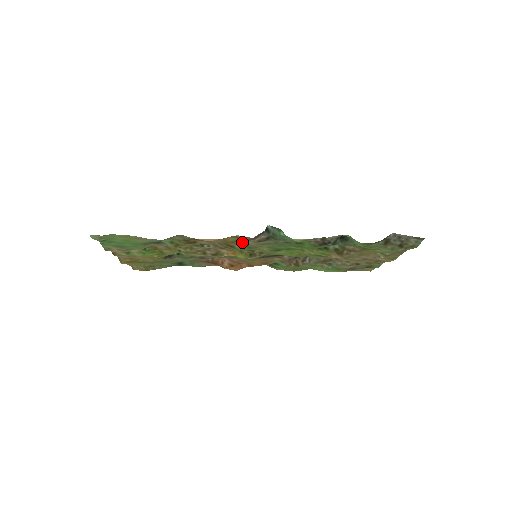
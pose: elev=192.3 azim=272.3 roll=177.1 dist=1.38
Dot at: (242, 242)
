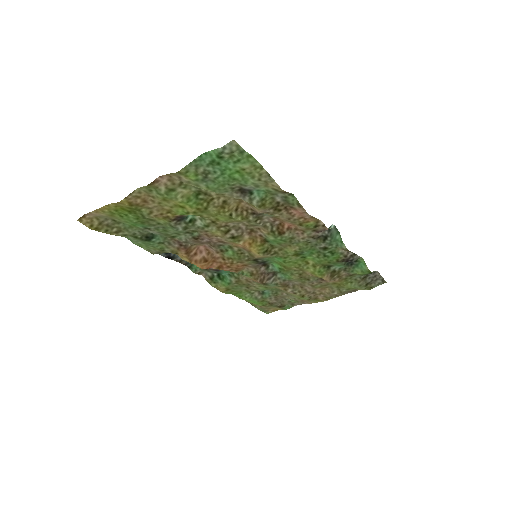
Dot at: (297, 232)
